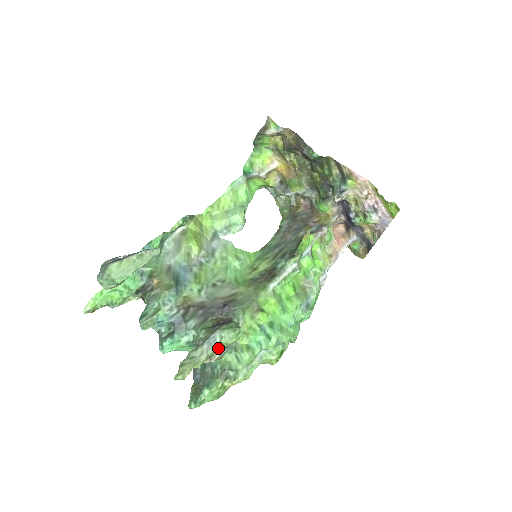
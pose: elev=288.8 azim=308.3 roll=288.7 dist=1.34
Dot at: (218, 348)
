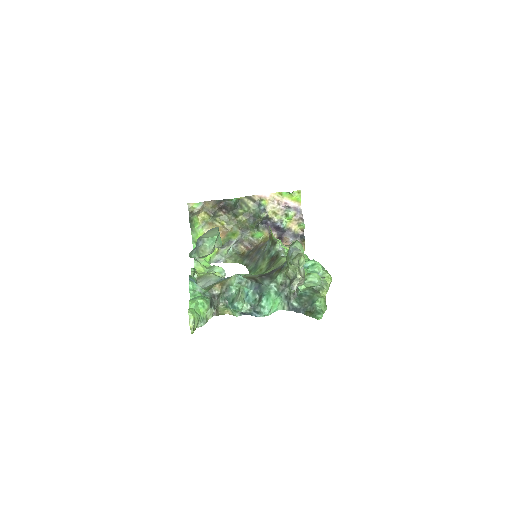
Dot at: occluded
